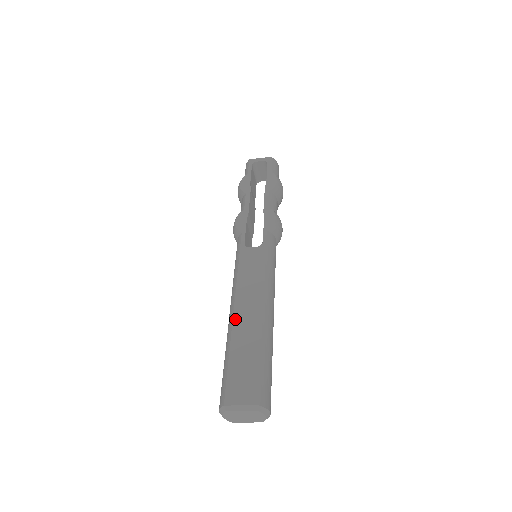
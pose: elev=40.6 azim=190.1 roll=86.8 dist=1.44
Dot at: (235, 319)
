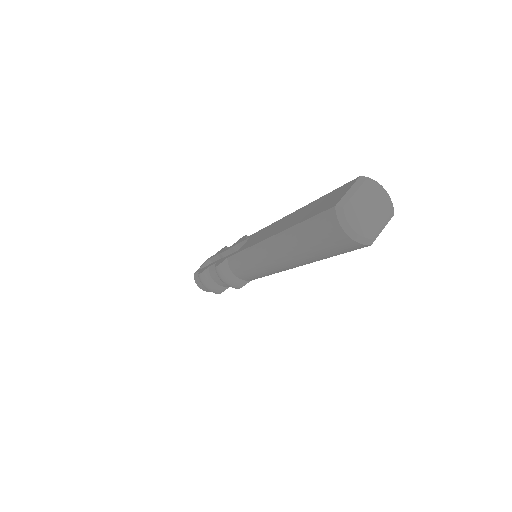
Dot at: (277, 232)
